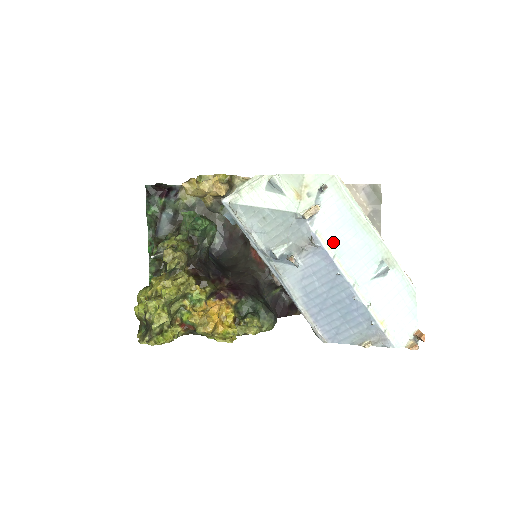
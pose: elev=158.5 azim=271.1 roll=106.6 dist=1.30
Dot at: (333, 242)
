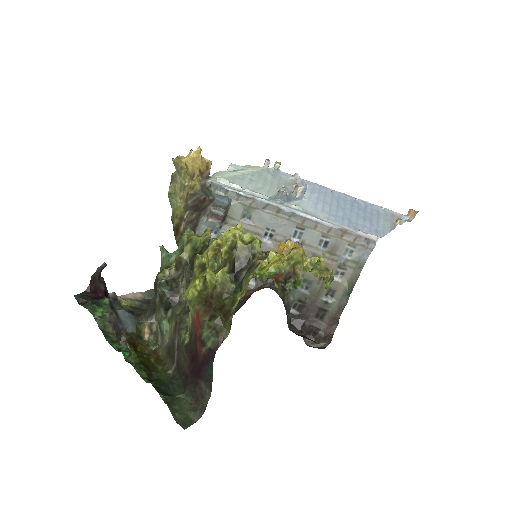
Dot at: occluded
